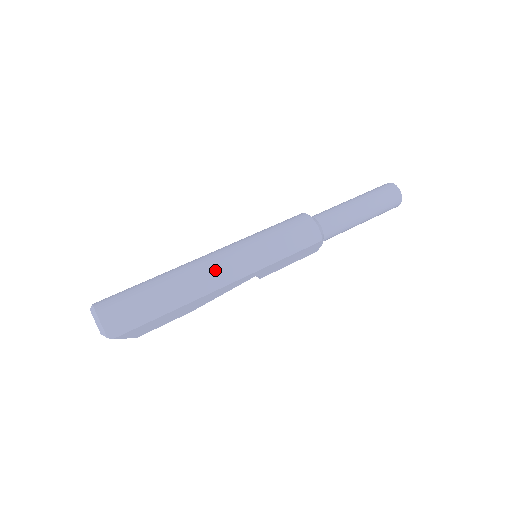
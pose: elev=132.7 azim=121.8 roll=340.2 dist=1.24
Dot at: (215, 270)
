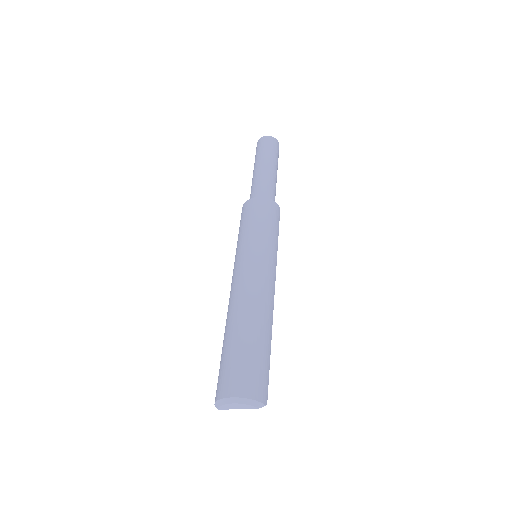
Dot at: (263, 287)
